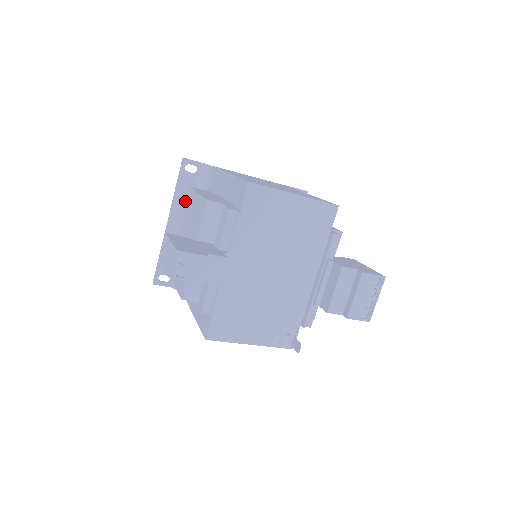
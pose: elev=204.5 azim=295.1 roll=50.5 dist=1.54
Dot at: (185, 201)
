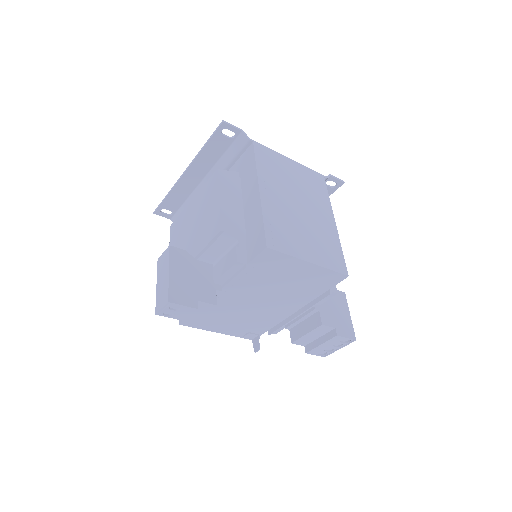
Dot at: (210, 159)
